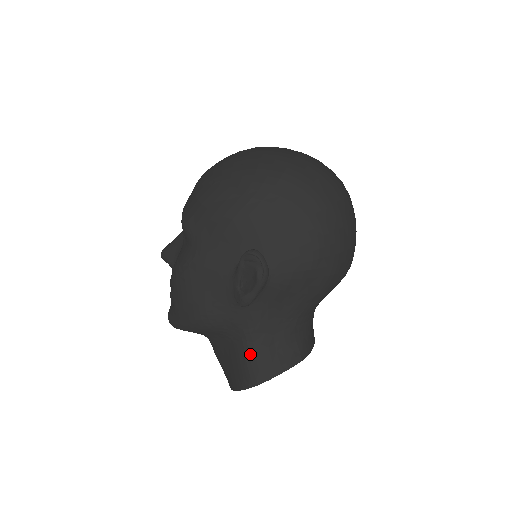
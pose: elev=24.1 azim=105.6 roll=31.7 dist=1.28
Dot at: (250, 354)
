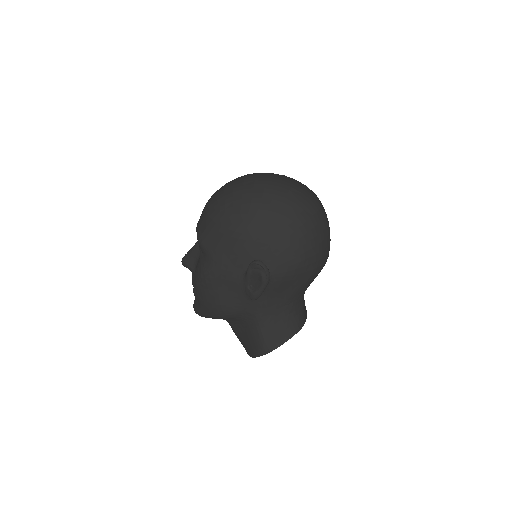
Dot at: (262, 331)
